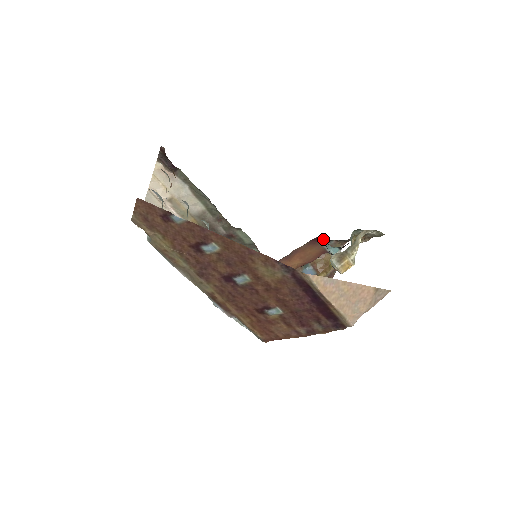
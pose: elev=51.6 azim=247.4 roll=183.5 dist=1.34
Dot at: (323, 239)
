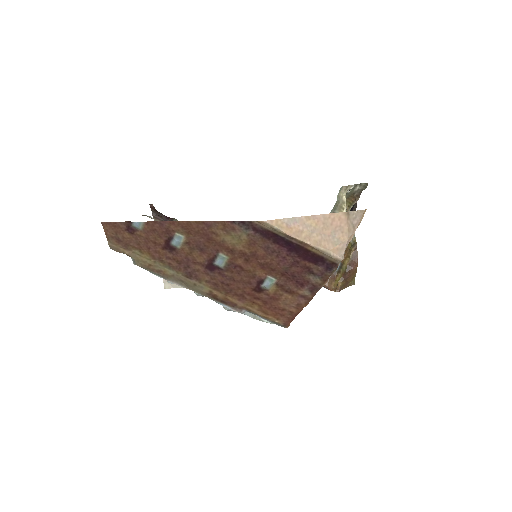
Dot at: occluded
